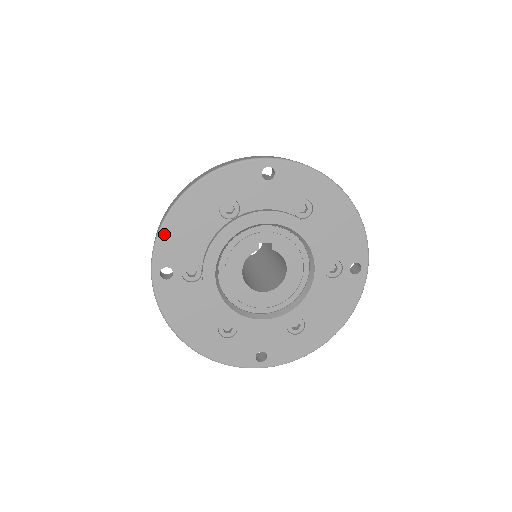
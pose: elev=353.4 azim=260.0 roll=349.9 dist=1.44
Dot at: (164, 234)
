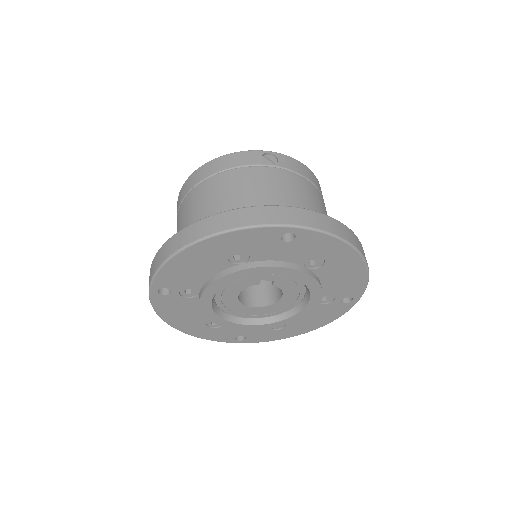
Dot at: (166, 268)
